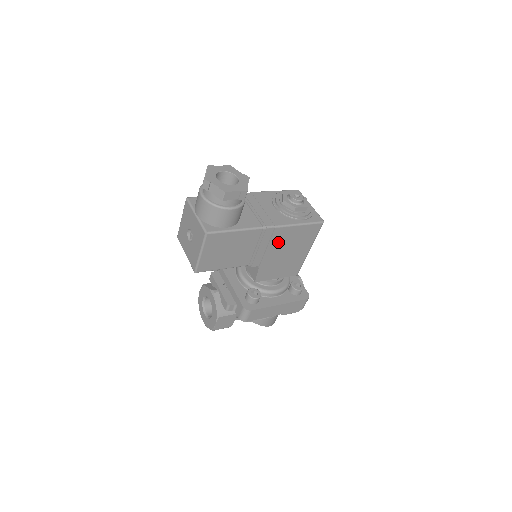
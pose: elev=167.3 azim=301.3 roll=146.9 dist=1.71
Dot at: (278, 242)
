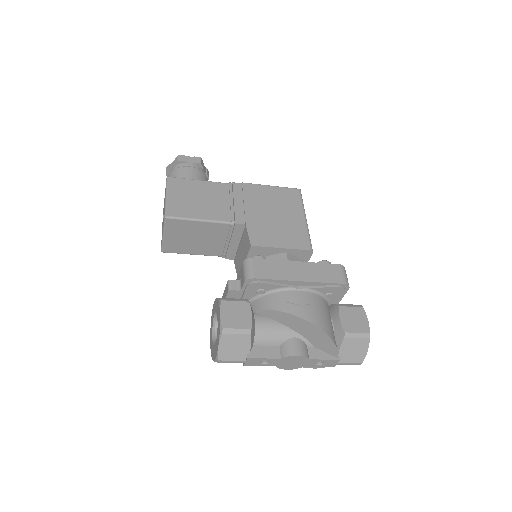
Dot at: (255, 199)
